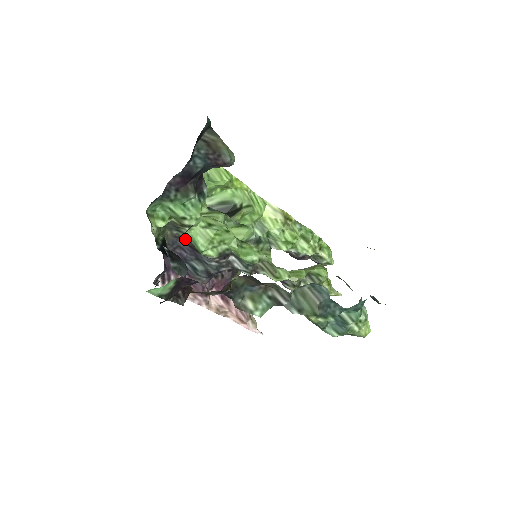
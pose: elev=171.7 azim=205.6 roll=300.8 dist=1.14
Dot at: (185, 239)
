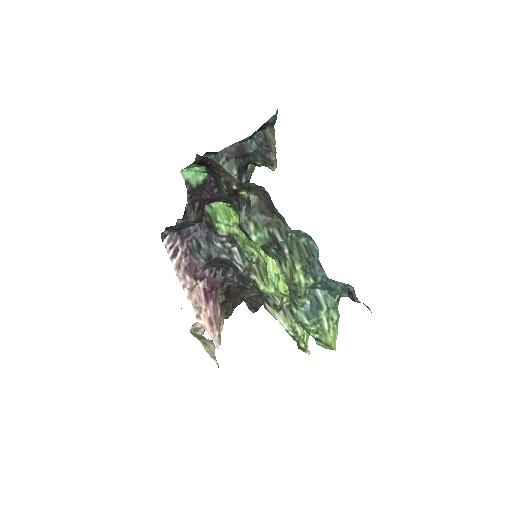
Dot at: (207, 214)
